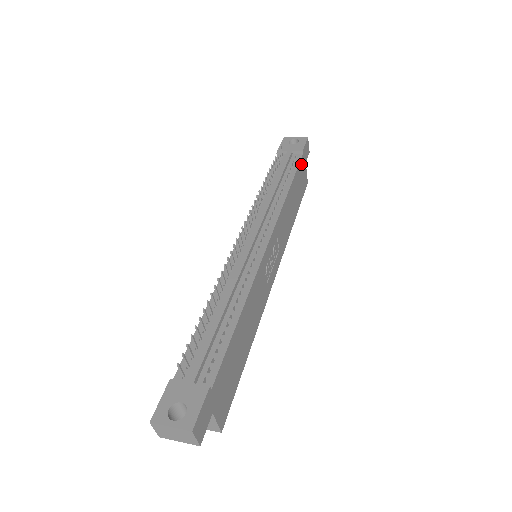
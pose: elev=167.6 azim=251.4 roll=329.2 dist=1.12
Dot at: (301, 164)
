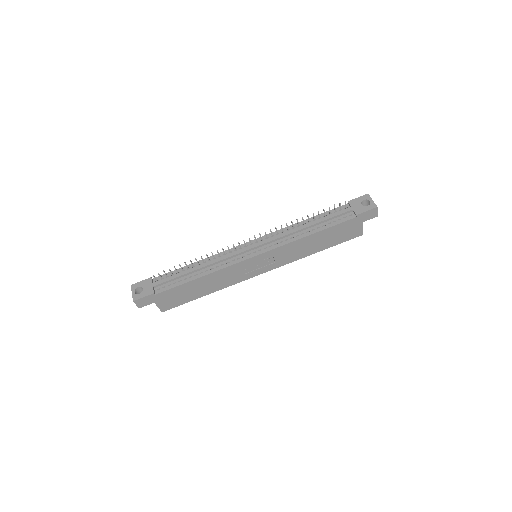
Dot at: (349, 222)
